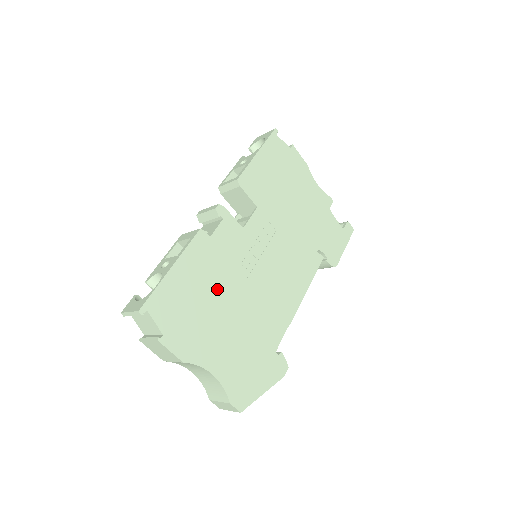
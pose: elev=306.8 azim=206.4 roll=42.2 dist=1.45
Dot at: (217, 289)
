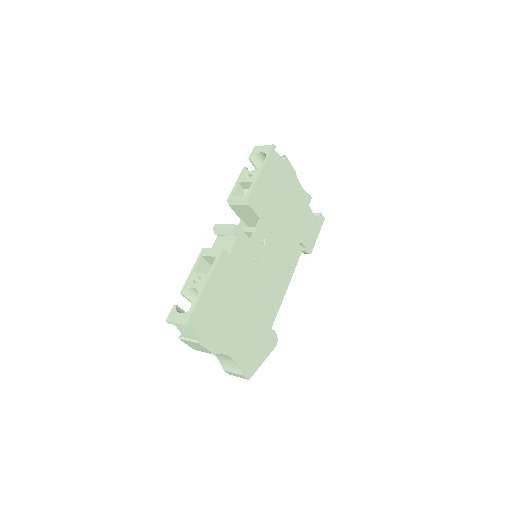
Dot at: (234, 294)
